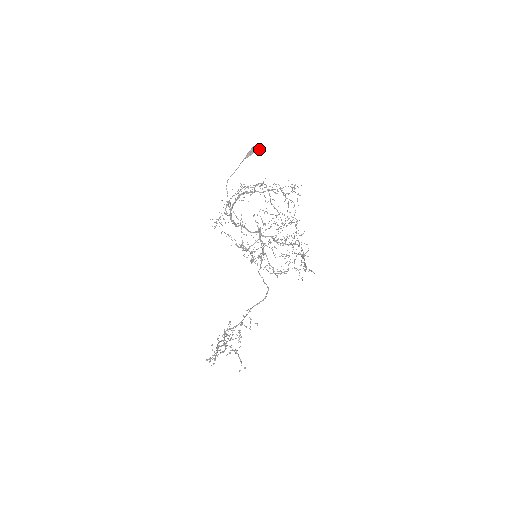
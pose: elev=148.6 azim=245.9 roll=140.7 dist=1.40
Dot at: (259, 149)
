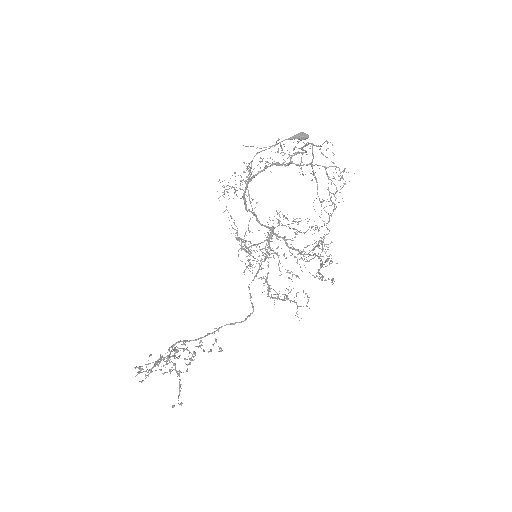
Dot at: (307, 137)
